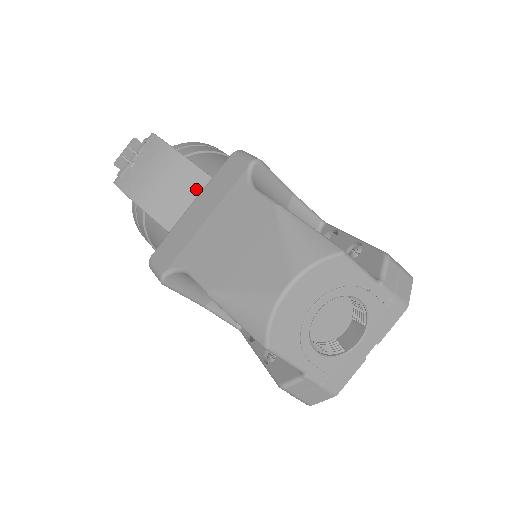
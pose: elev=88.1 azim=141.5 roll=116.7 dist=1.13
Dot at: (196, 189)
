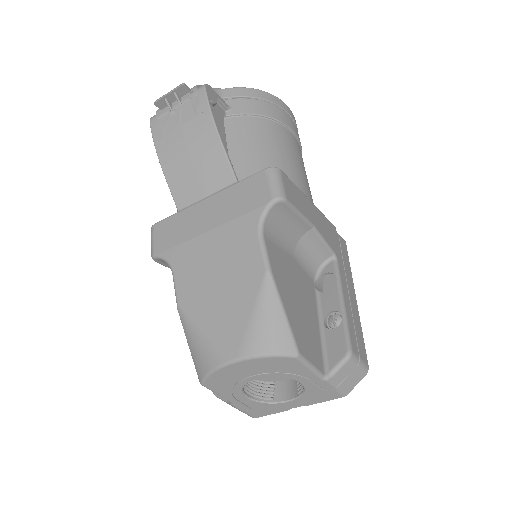
Dot at: (217, 184)
